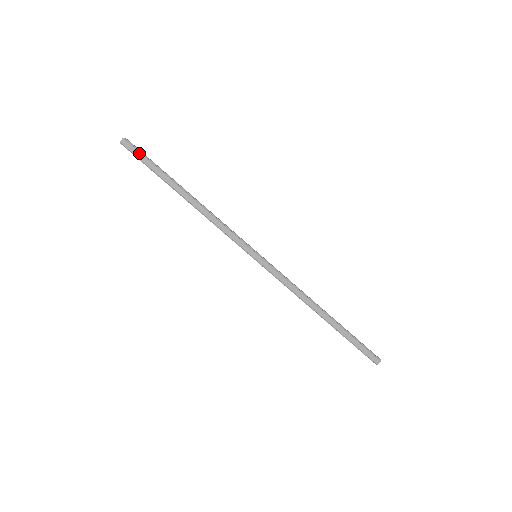
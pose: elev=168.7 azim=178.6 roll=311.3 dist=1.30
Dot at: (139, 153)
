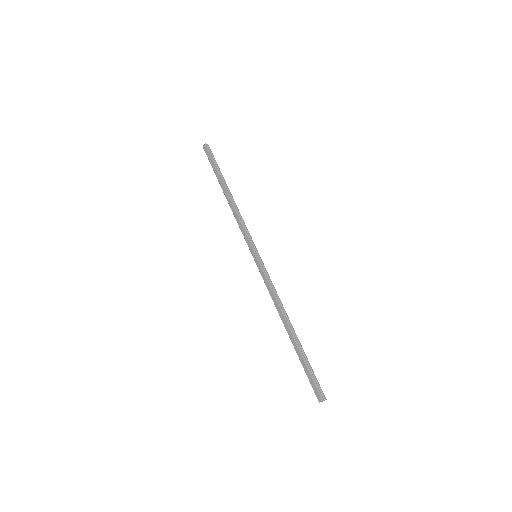
Dot at: (210, 156)
